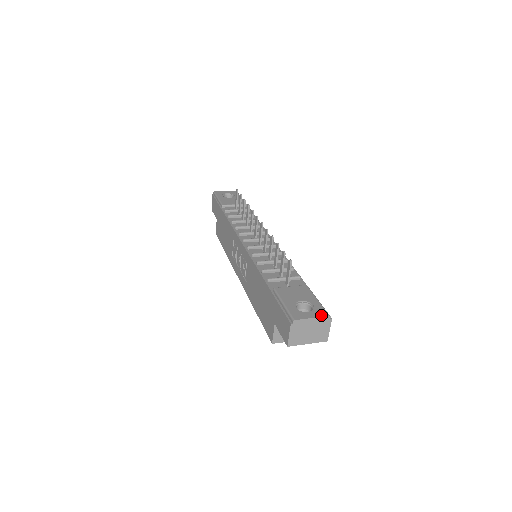
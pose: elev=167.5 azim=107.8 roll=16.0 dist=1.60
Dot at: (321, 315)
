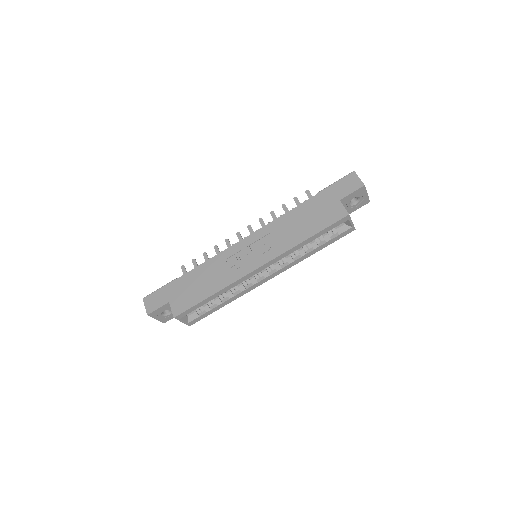
Dot at: occluded
